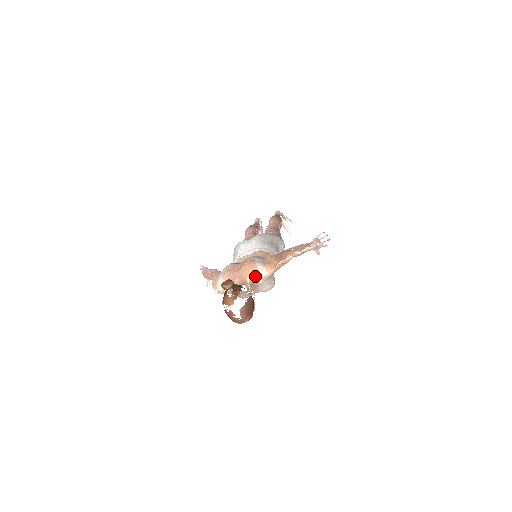
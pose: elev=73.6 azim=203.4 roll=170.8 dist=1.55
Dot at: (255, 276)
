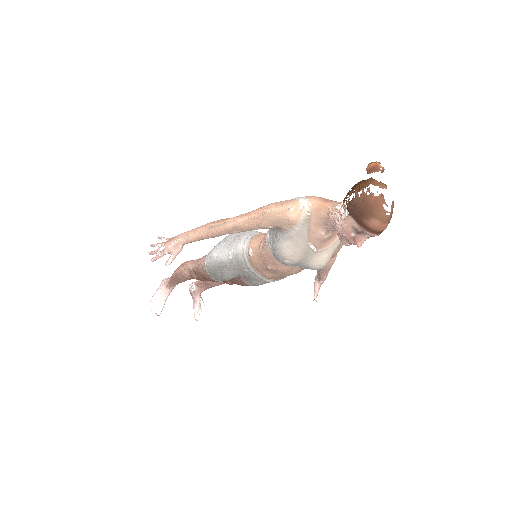
Dot at: occluded
